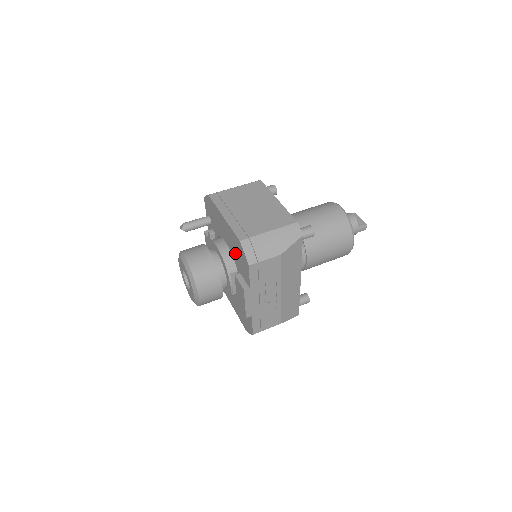
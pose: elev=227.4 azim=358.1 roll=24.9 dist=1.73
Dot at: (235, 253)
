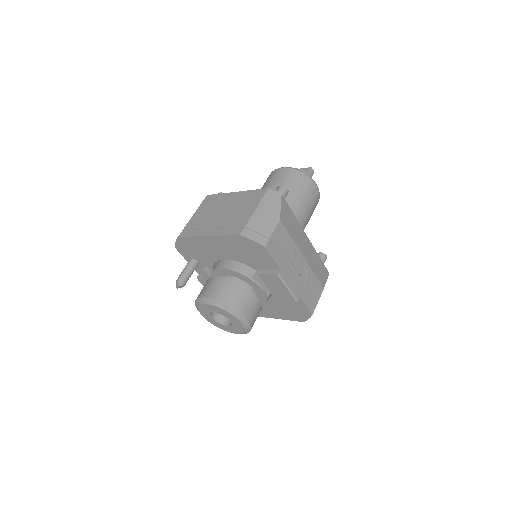
Dot at: (242, 255)
